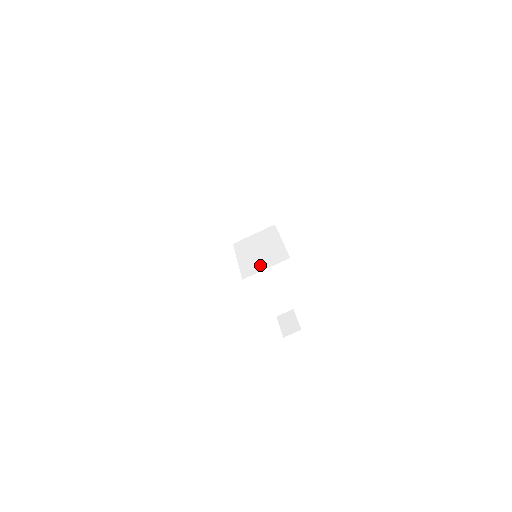
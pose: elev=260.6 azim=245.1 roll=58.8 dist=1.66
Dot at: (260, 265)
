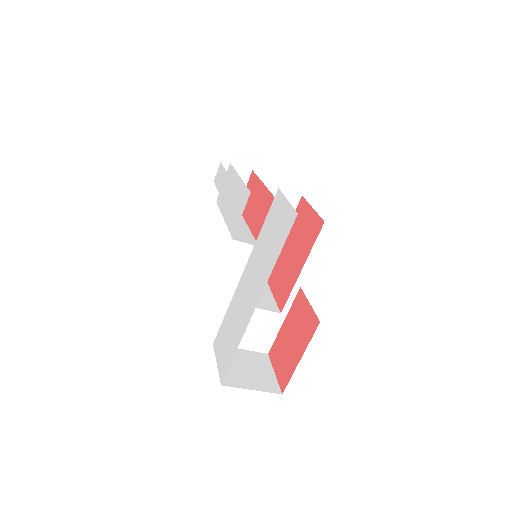
Dot at: (241, 340)
